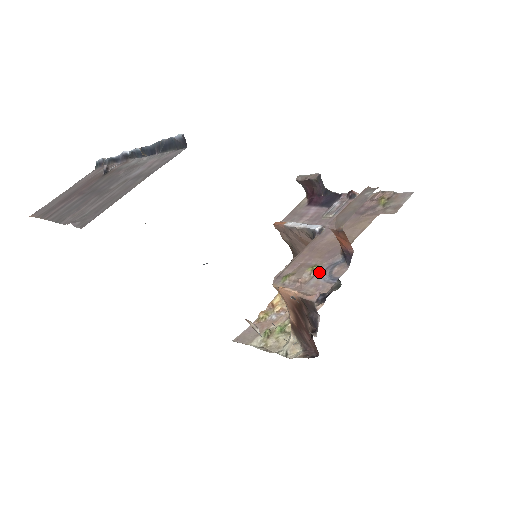
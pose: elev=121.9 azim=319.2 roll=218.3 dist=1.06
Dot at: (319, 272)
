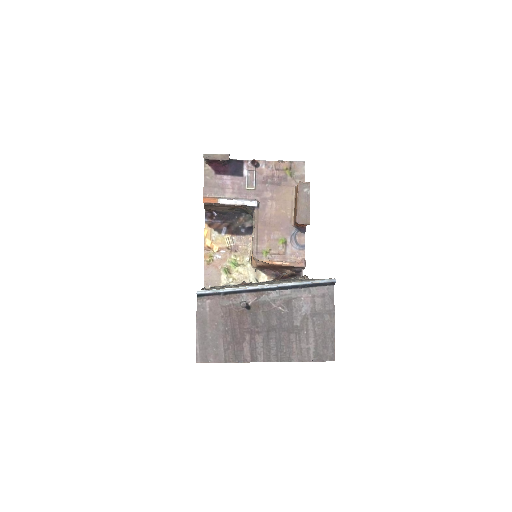
Dot at: (287, 243)
